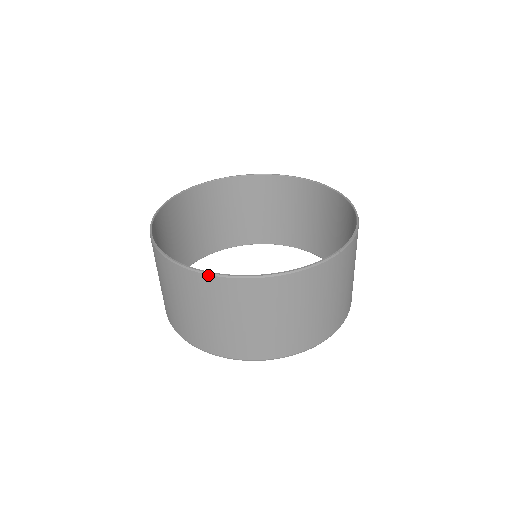
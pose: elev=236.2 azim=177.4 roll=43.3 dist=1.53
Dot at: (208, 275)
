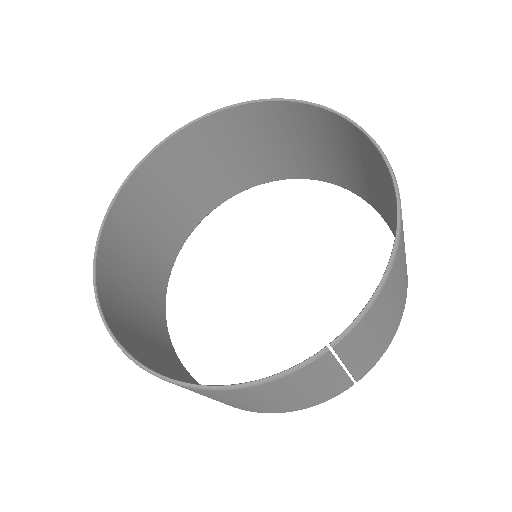
Dot at: (138, 365)
